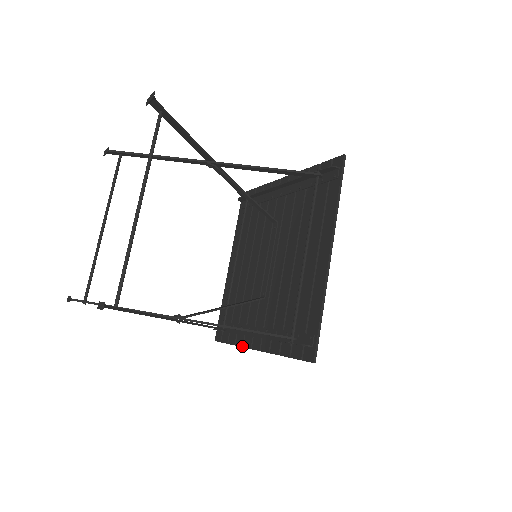
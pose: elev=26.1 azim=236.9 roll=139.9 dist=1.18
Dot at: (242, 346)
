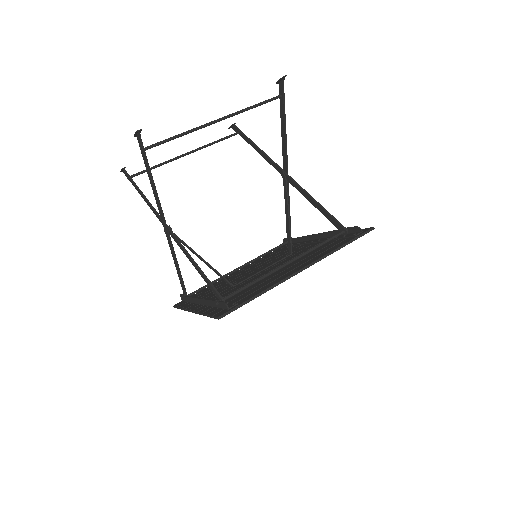
Dot at: (186, 308)
